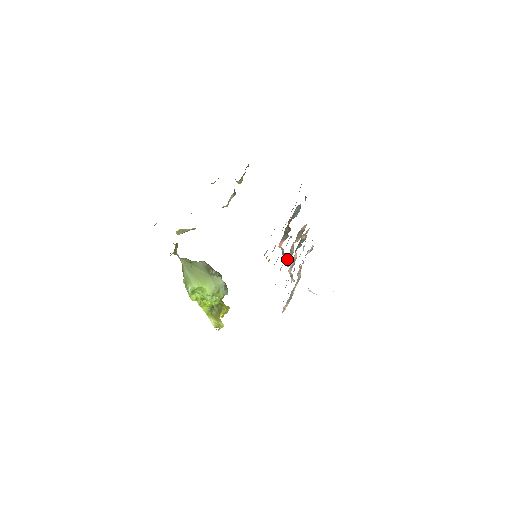
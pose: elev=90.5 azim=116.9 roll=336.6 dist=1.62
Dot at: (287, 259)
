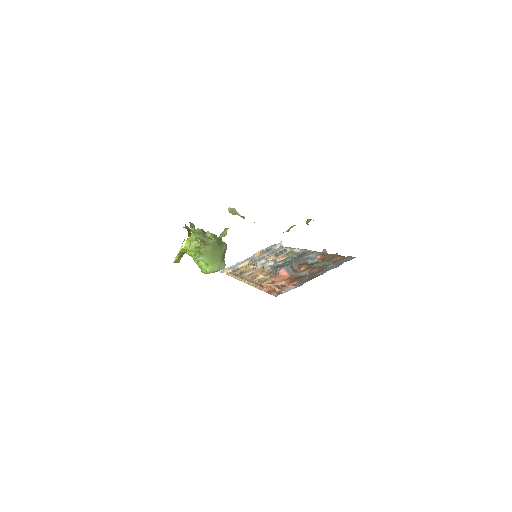
Dot at: (270, 270)
